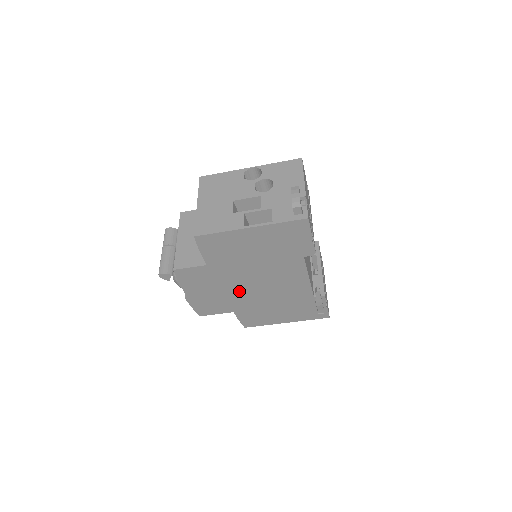
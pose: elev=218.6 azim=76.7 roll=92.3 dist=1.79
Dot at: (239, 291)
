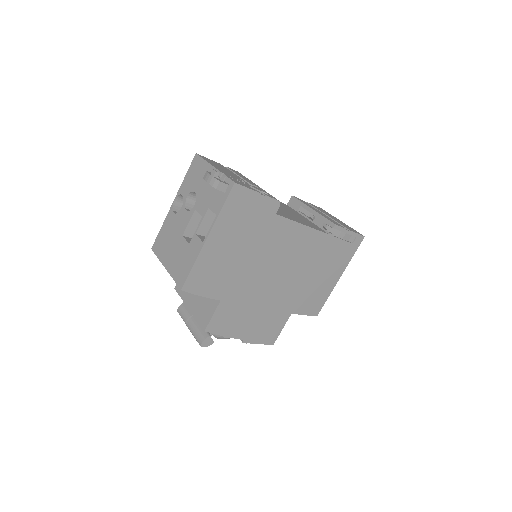
Dot at: (271, 293)
